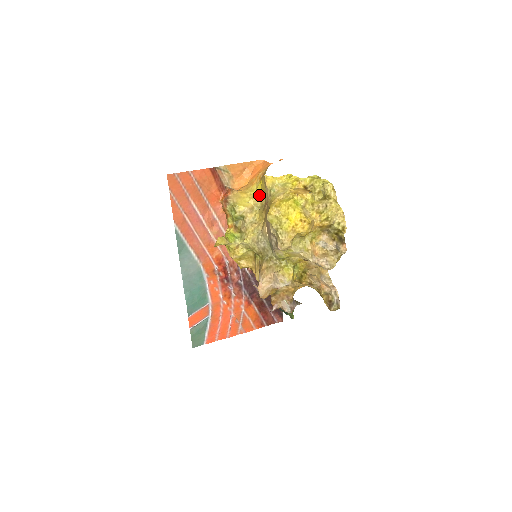
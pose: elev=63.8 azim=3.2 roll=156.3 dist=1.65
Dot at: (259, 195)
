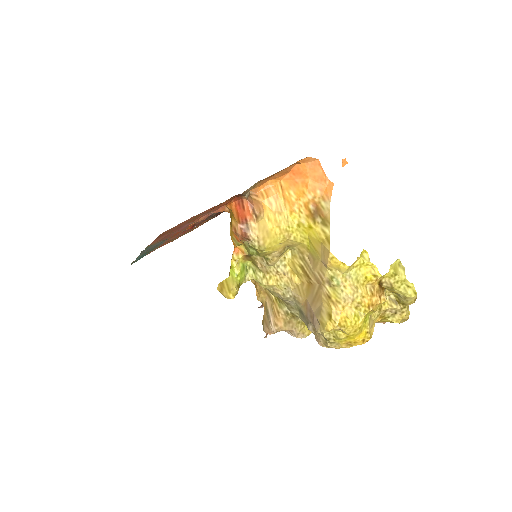
Dot at: (301, 240)
